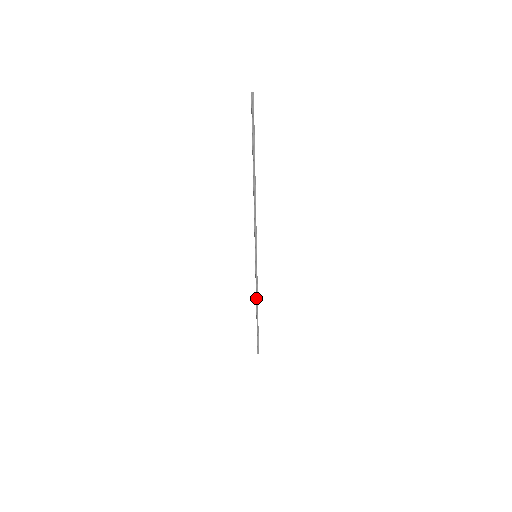
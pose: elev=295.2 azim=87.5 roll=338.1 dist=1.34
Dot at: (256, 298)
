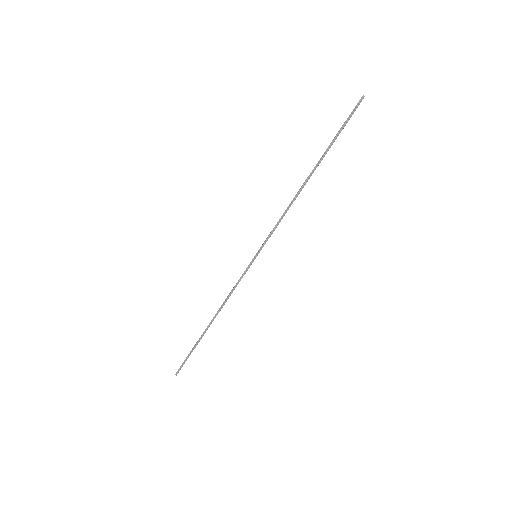
Dot at: (223, 303)
